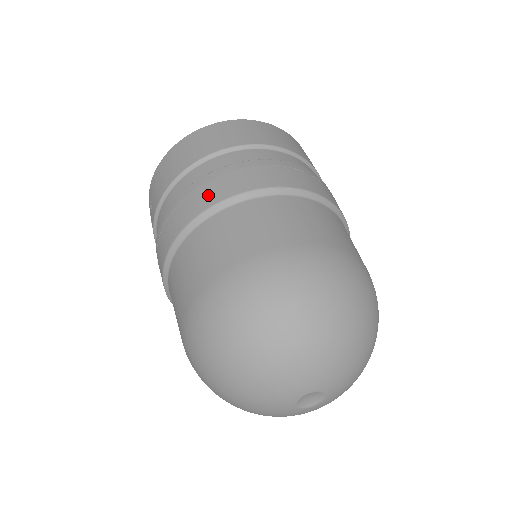
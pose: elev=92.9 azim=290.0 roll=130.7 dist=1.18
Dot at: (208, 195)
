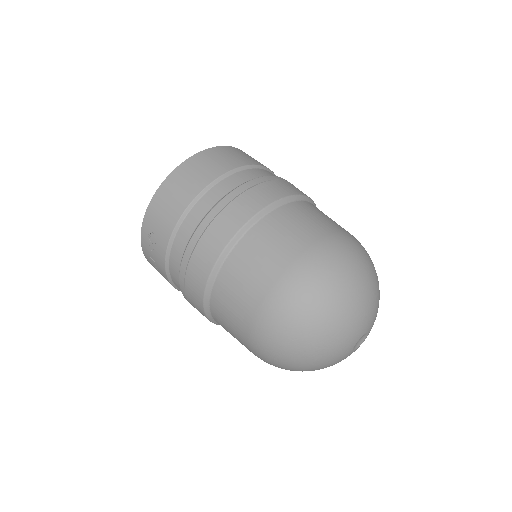
Dot at: (233, 218)
